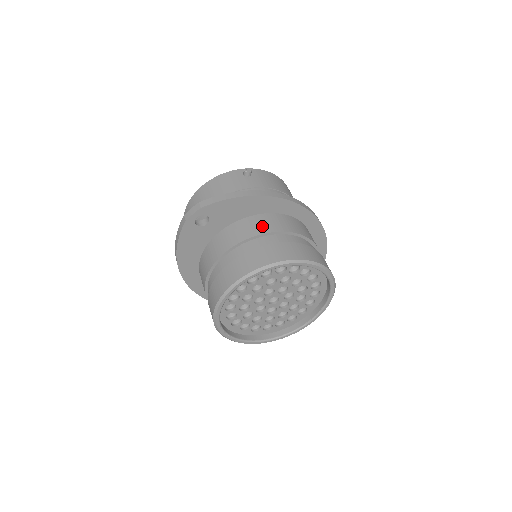
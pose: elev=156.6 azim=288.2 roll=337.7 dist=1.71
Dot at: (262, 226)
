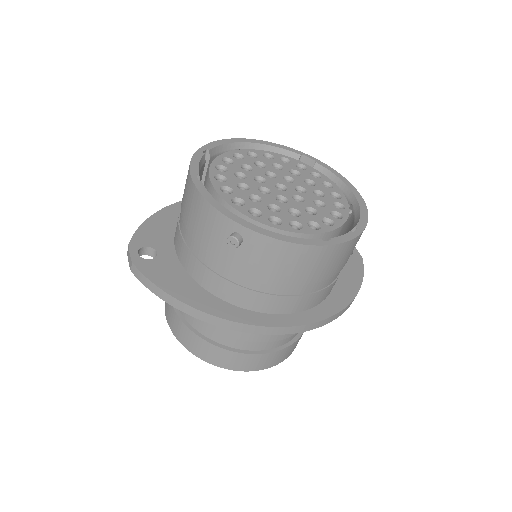
Dot at: occluded
